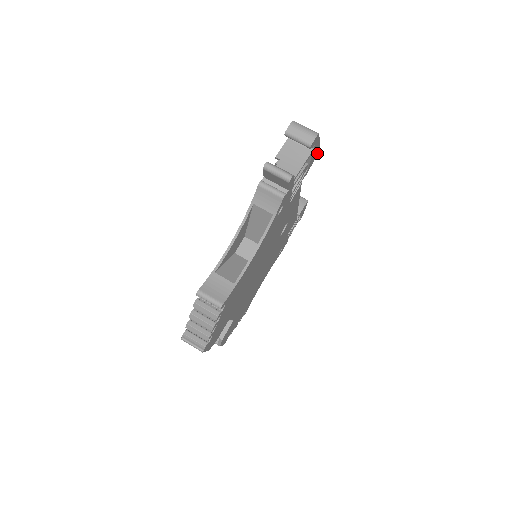
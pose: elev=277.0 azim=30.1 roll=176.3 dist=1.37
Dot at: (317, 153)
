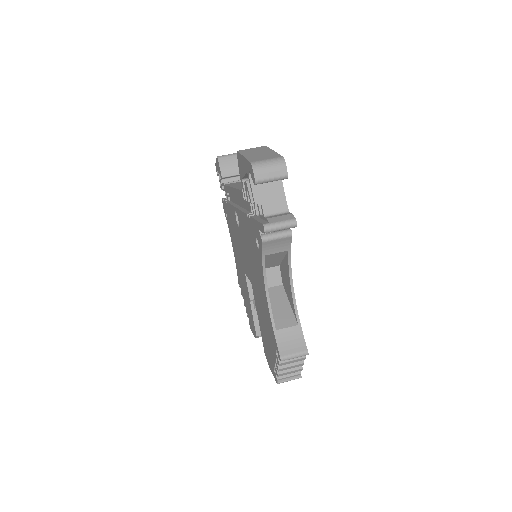
Dot at: occluded
